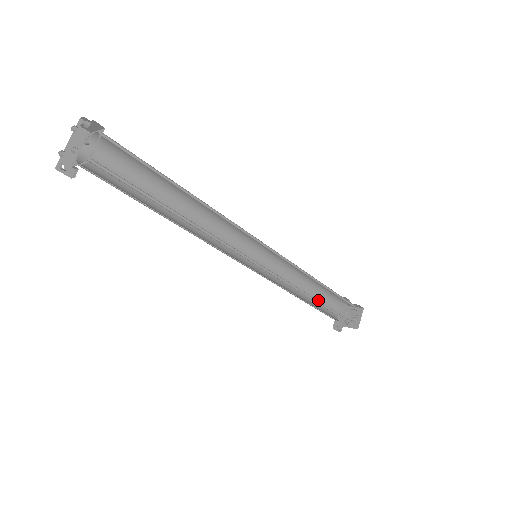
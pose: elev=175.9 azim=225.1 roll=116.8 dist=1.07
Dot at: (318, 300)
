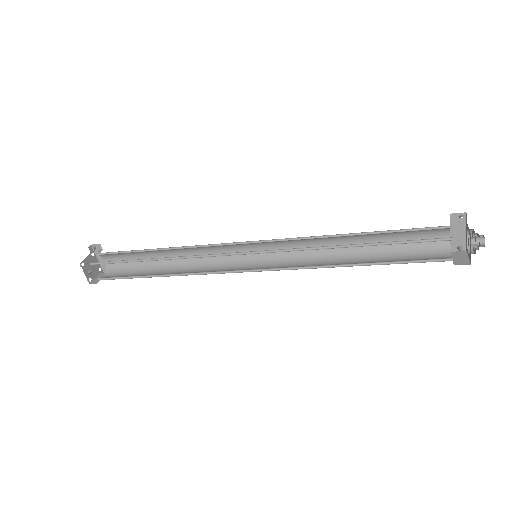
Dot at: (396, 239)
